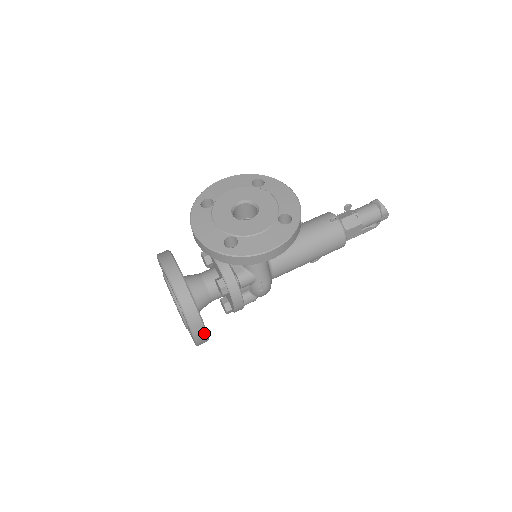
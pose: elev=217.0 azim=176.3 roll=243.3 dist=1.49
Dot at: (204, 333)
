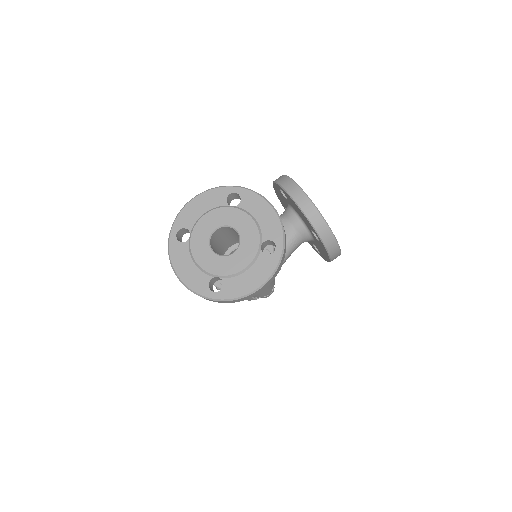
Dot at: (264, 288)
